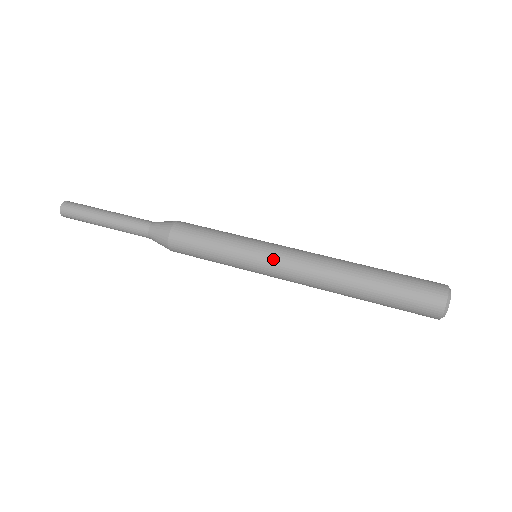
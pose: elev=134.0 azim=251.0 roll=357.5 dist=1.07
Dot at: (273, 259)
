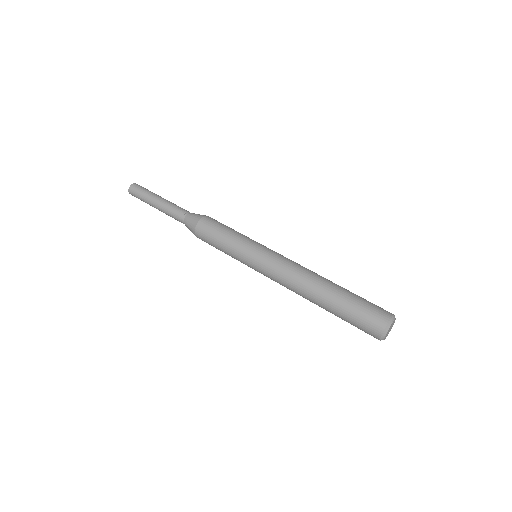
Dot at: (272, 252)
